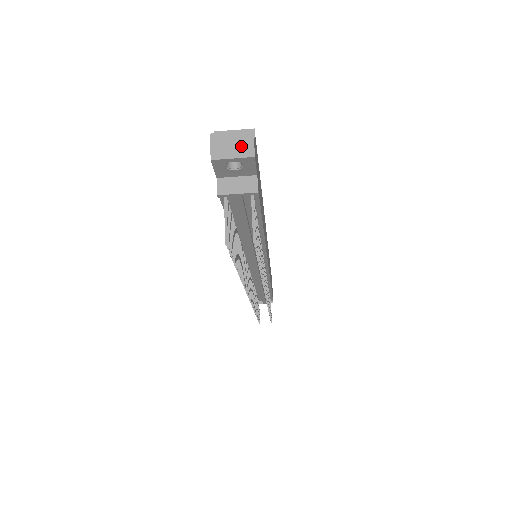
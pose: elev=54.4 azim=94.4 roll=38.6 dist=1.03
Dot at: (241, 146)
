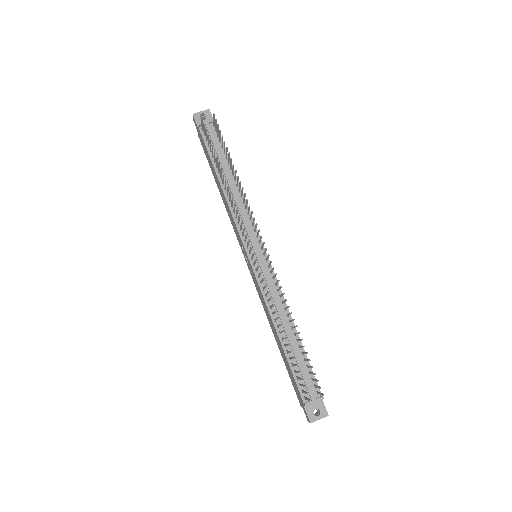
Dot at: (204, 113)
